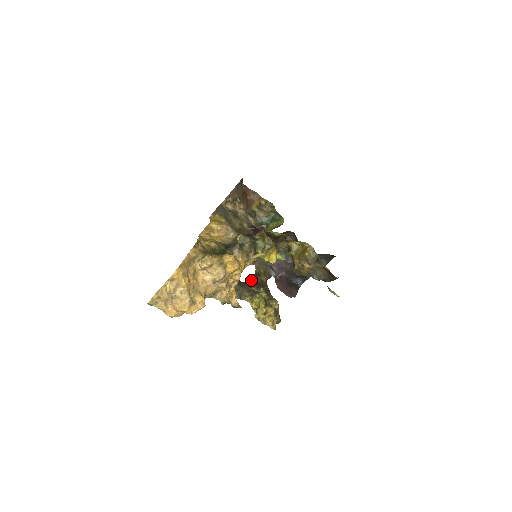
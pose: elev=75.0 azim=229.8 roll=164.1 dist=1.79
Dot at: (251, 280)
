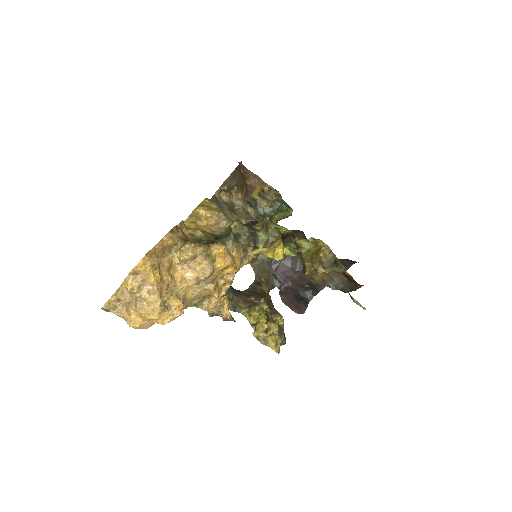
Dot at: (249, 289)
